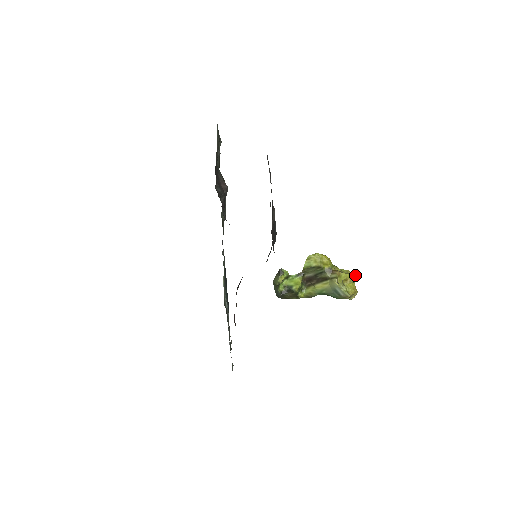
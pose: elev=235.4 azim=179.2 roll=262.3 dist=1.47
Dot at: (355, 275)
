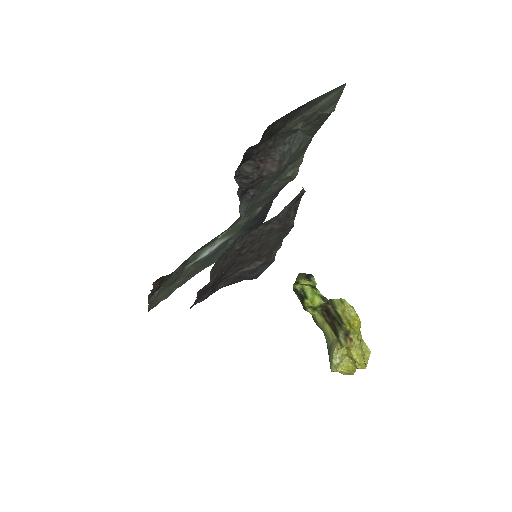
Dot at: (363, 365)
